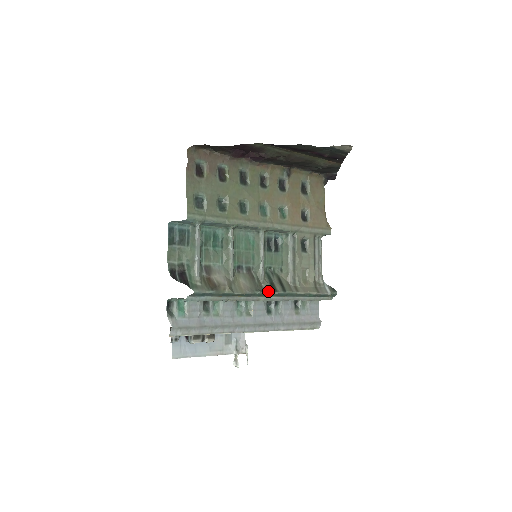
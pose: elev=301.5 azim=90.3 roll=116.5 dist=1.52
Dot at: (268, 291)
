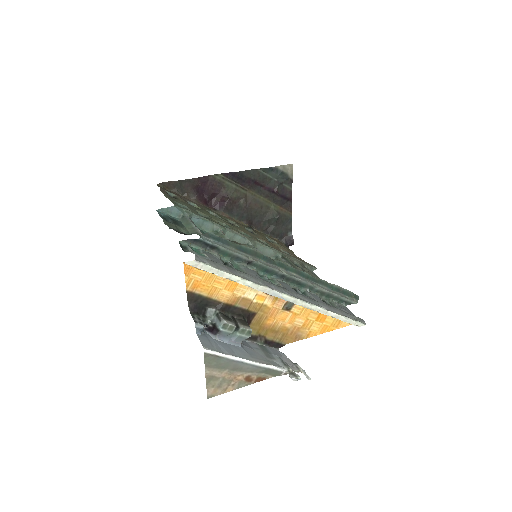
Dot at: (286, 265)
